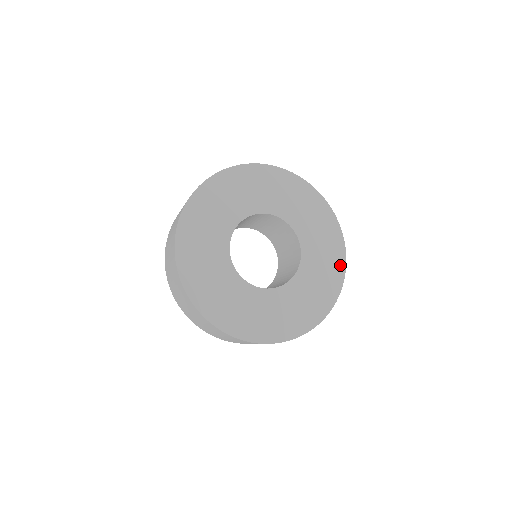
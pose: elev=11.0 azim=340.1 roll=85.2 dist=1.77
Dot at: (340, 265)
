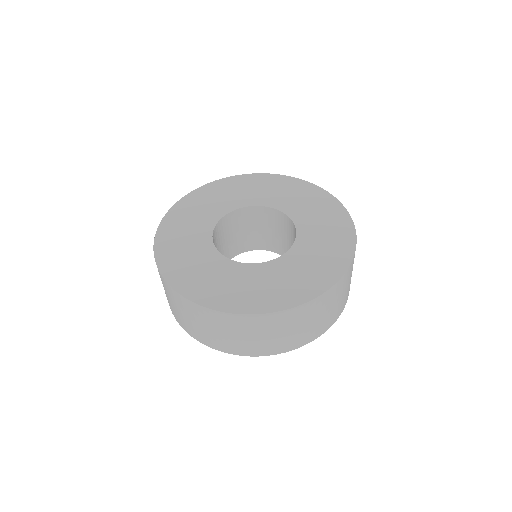
Dot at: (336, 270)
